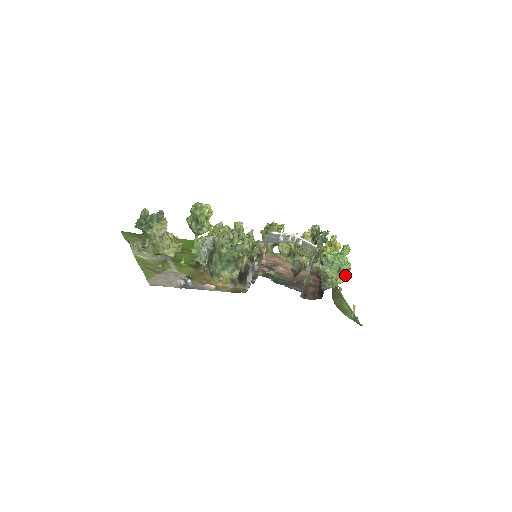
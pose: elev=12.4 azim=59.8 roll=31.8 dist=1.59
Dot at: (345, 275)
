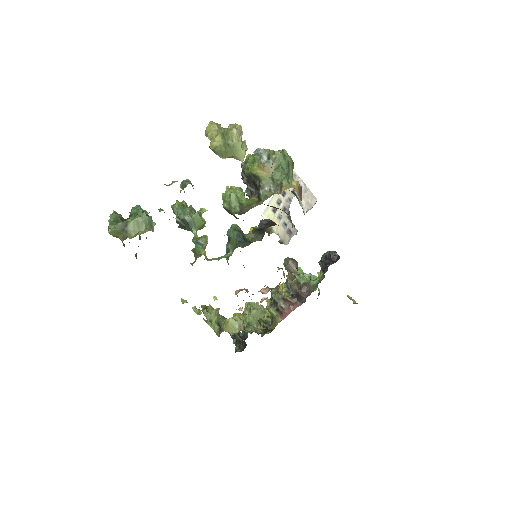
Dot at: occluded
